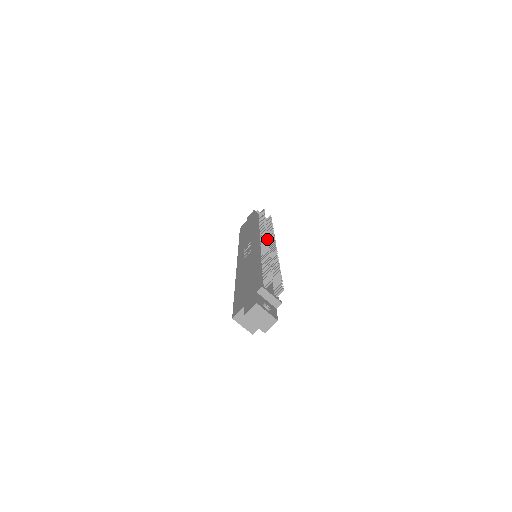
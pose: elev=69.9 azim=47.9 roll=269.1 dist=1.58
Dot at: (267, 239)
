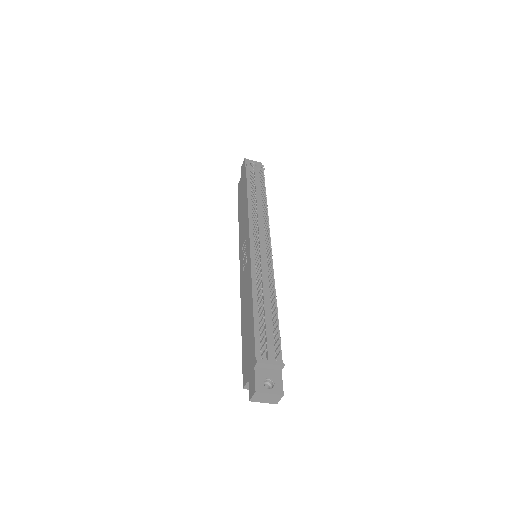
Dot at: (258, 245)
